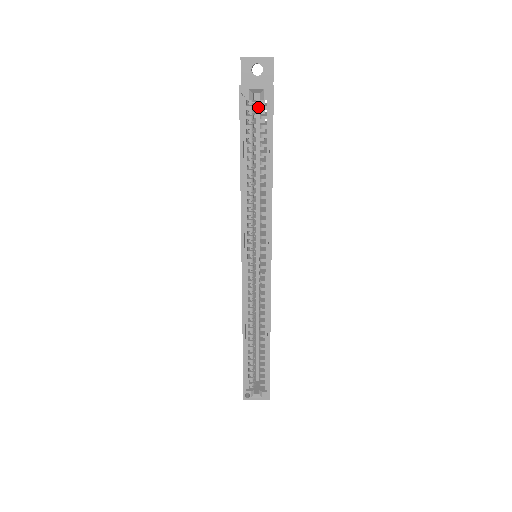
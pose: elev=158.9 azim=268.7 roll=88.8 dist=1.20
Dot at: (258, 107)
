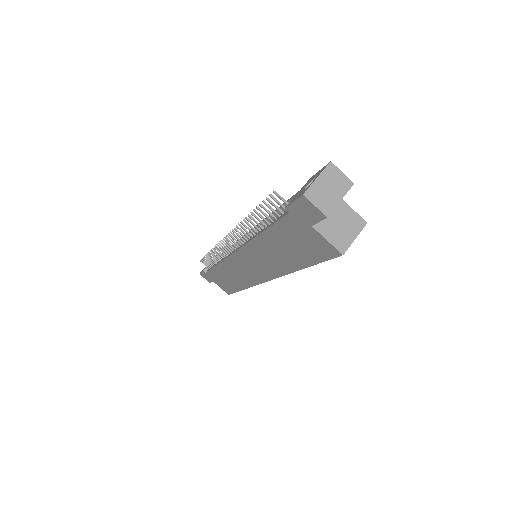
Dot at: occluded
